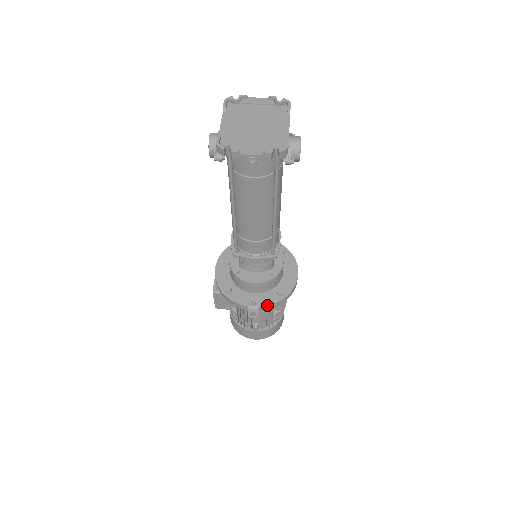
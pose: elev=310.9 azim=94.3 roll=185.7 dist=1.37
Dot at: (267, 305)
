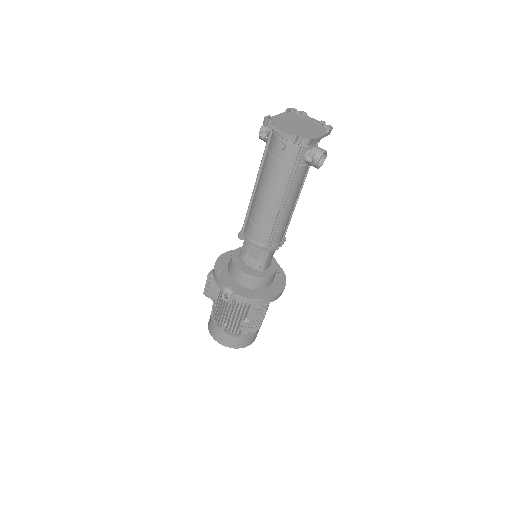
Dot at: (241, 295)
